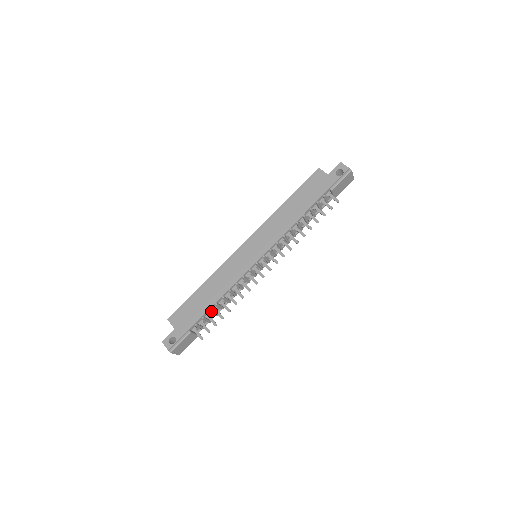
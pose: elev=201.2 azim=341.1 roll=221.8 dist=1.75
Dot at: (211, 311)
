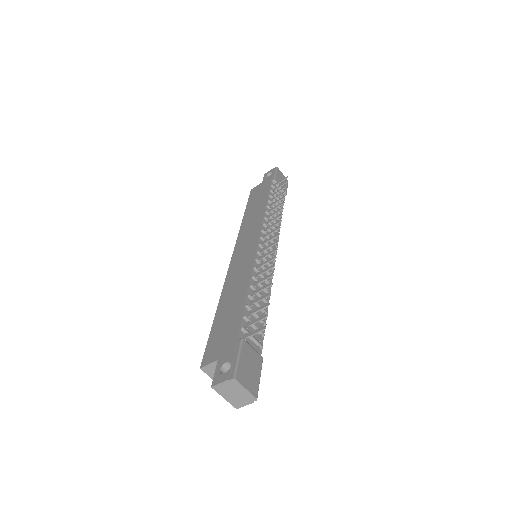
Dot at: (250, 307)
